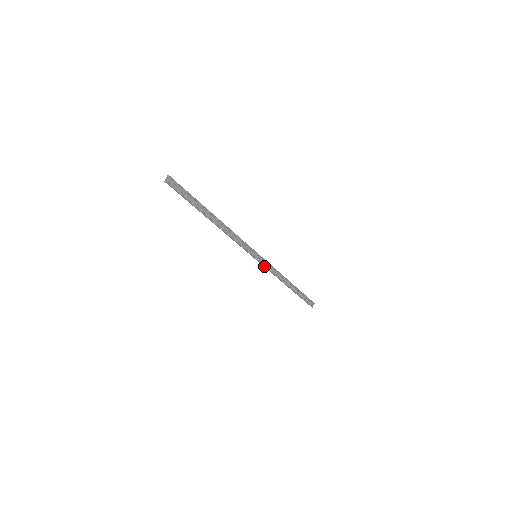
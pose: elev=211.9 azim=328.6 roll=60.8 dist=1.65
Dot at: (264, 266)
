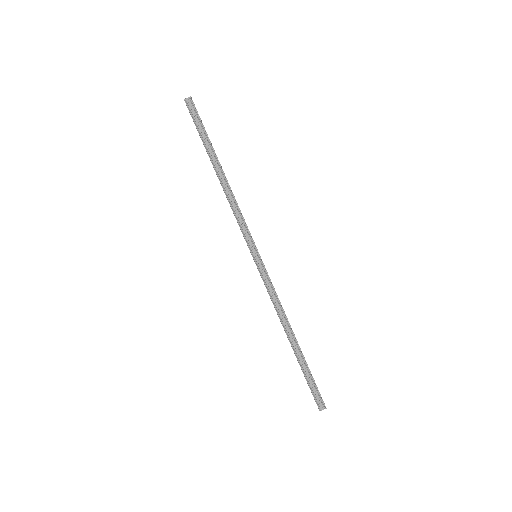
Dot at: (262, 277)
